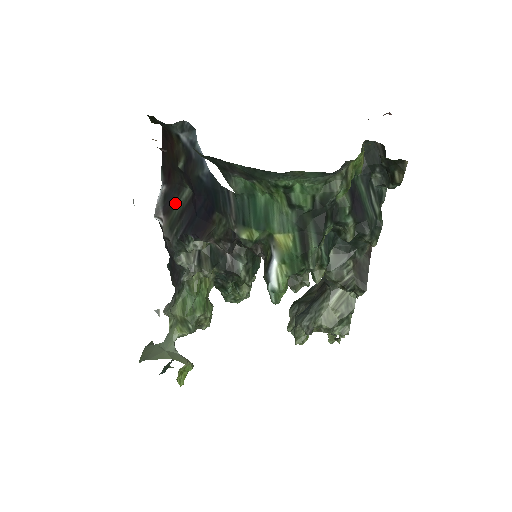
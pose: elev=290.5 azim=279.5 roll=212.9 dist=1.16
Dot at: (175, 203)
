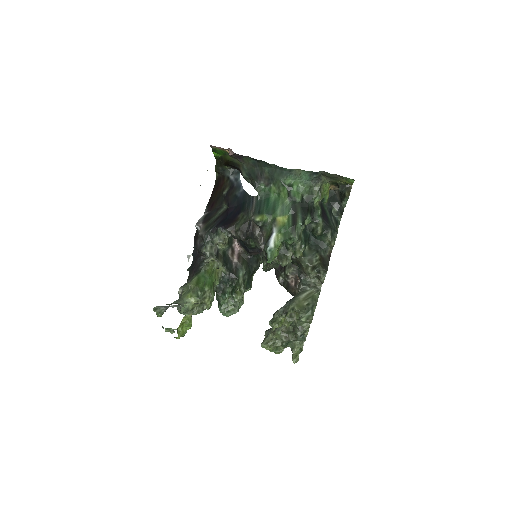
Dot at: (213, 216)
